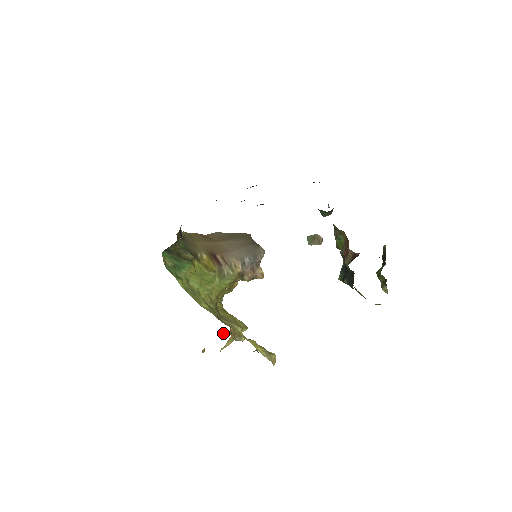
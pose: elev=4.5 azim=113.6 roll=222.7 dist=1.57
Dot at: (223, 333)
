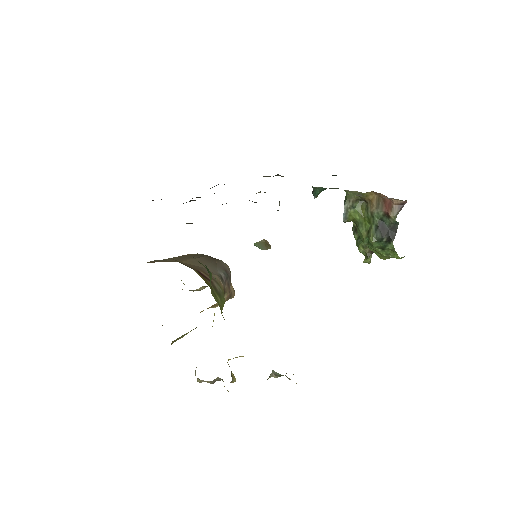
Dot at: (216, 379)
